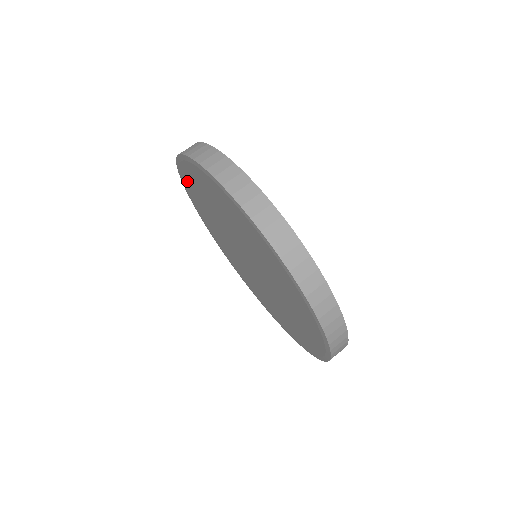
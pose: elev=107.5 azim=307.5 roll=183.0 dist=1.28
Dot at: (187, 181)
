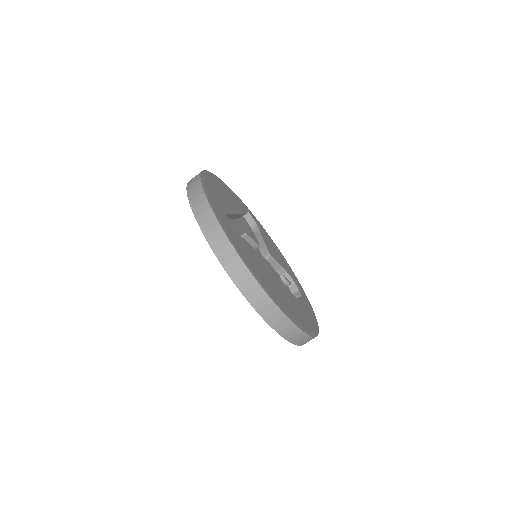
Dot at: occluded
